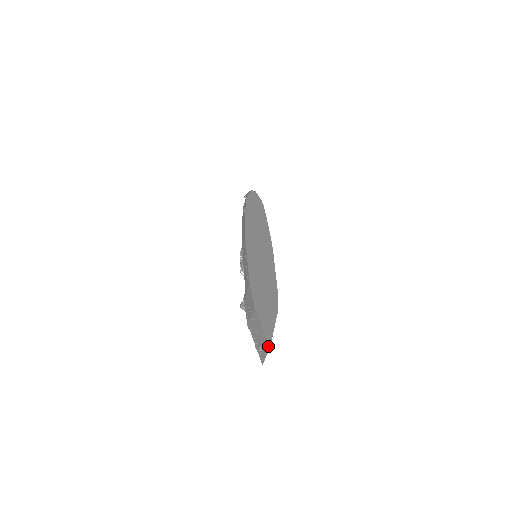
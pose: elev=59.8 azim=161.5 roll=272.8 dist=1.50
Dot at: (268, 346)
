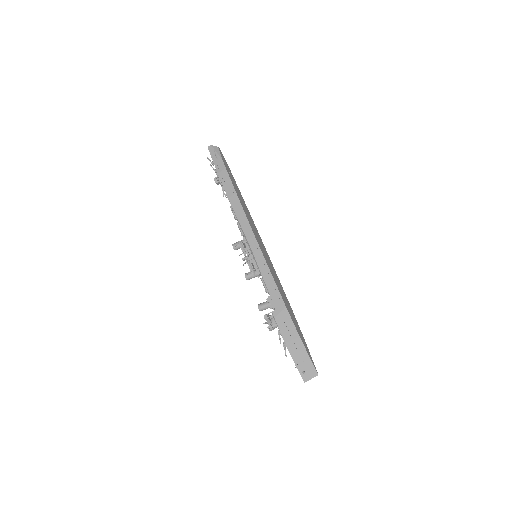
Dot at: (316, 374)
